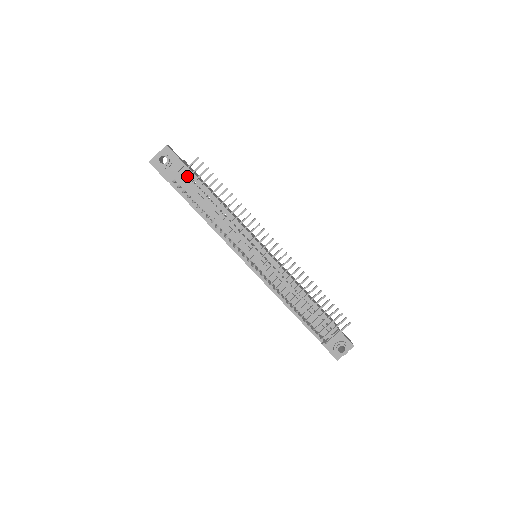
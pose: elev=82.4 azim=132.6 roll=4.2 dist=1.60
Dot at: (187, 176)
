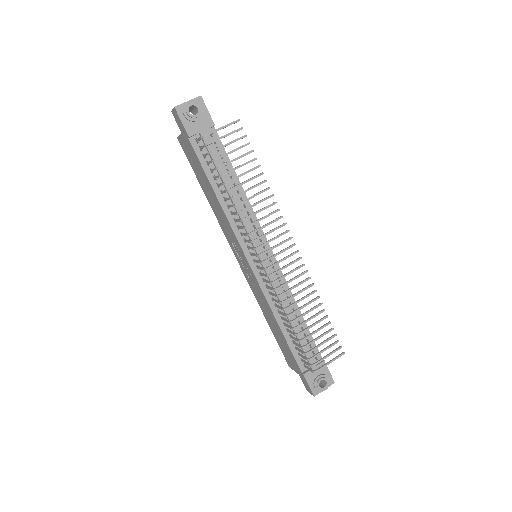
Dot at: (212, 139)
